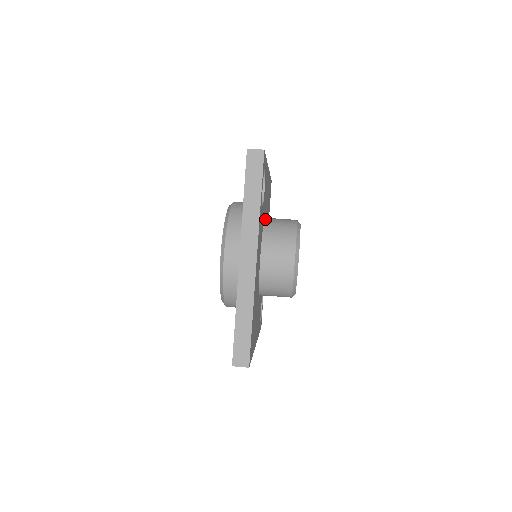
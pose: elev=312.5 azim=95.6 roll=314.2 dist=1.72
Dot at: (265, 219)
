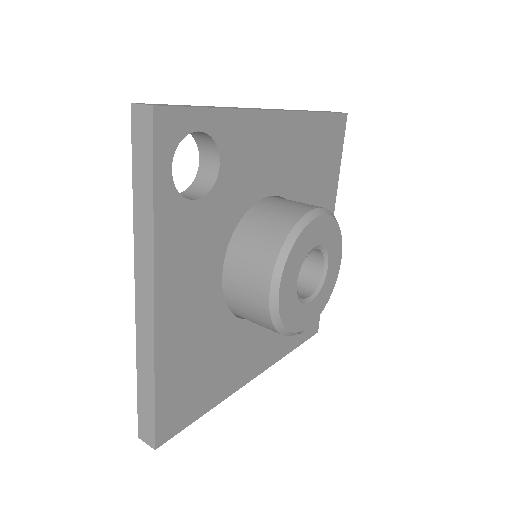
Dot at: (257, 204)
